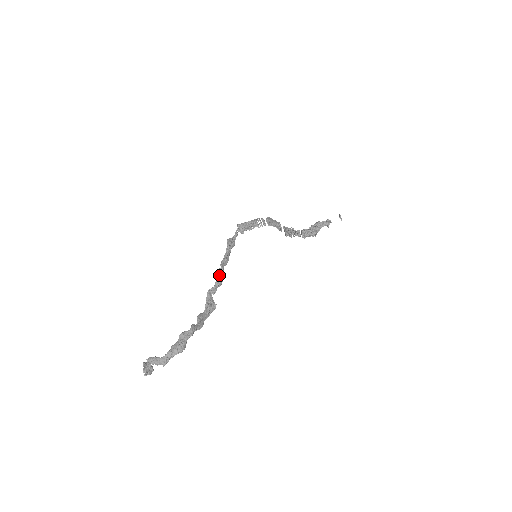
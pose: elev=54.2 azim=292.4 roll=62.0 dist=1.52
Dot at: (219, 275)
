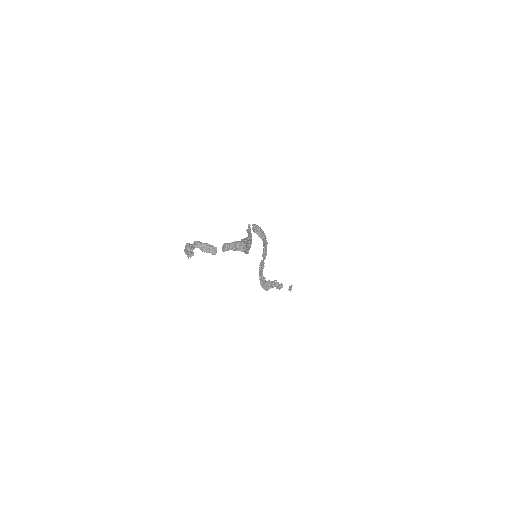
Dot at: occluded
